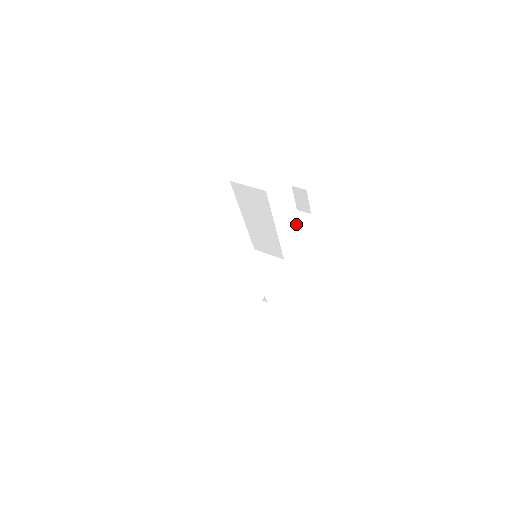
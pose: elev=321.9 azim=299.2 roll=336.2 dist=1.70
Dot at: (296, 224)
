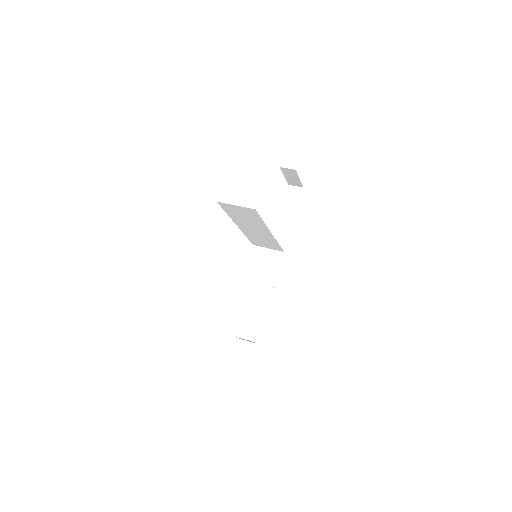
Dot at: (290, 201)
